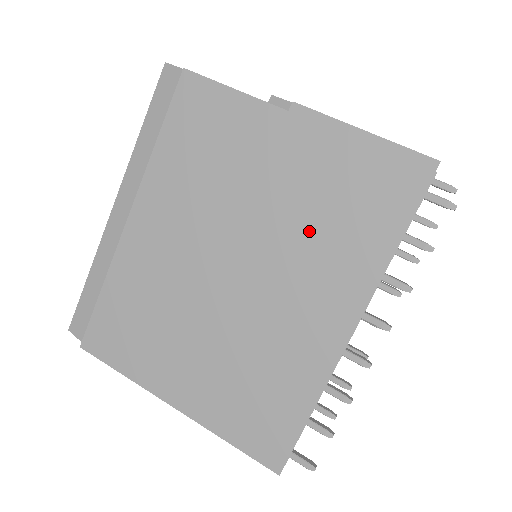
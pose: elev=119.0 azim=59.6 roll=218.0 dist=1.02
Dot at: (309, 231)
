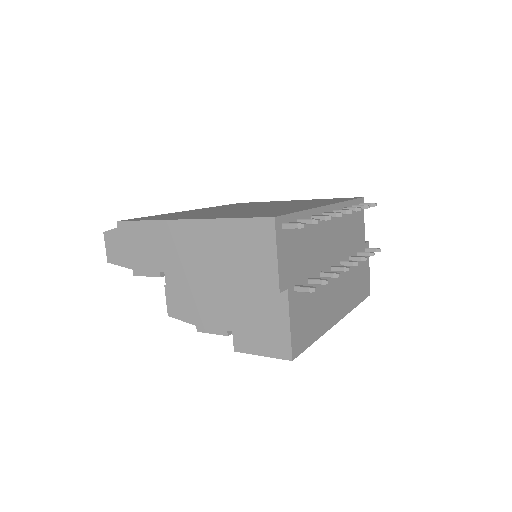
Dot at: occluded
